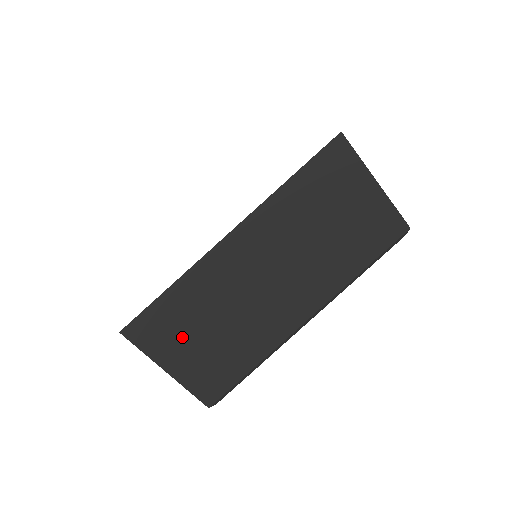
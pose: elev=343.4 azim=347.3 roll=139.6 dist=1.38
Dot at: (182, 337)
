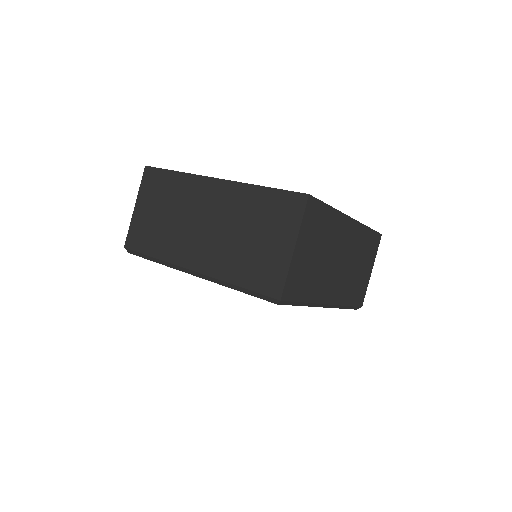
Dot at: (154, 200)
